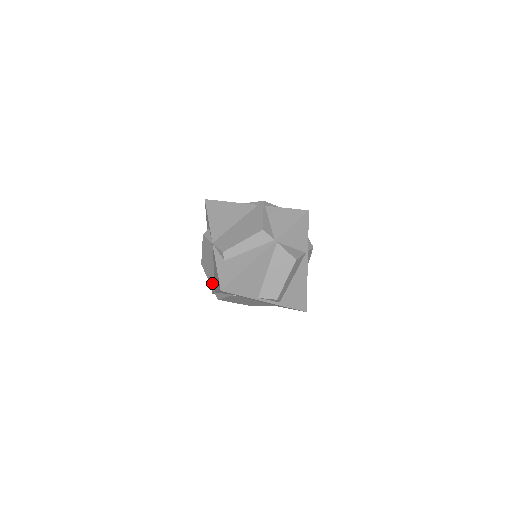
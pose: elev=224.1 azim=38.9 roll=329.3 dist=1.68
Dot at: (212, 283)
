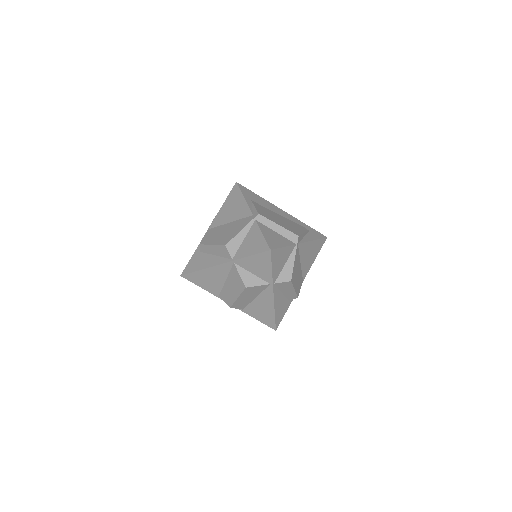
Dot at: occluded
